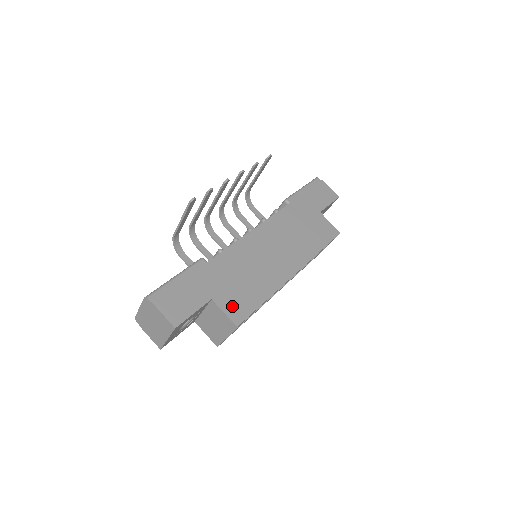
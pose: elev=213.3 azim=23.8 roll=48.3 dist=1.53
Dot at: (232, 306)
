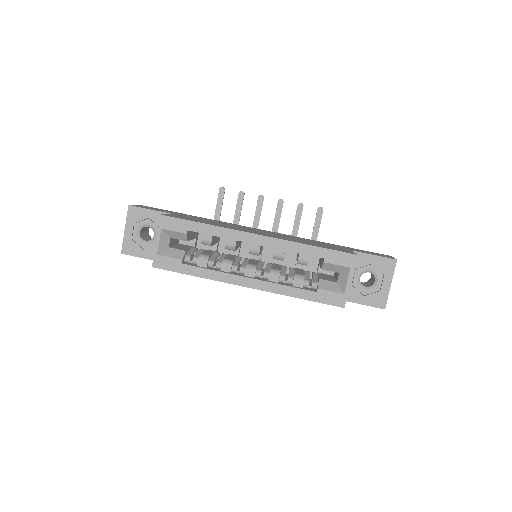
Dot at: (177, 216)
